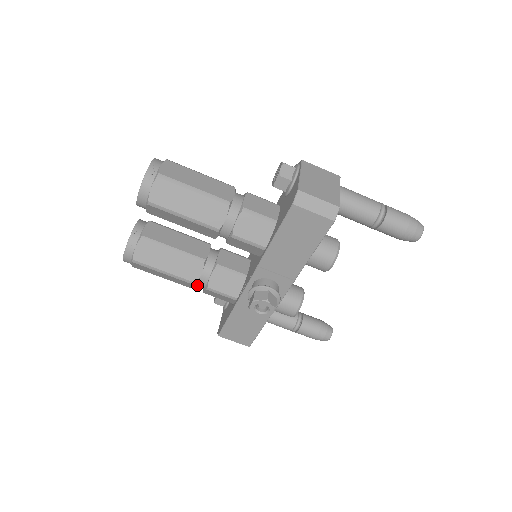
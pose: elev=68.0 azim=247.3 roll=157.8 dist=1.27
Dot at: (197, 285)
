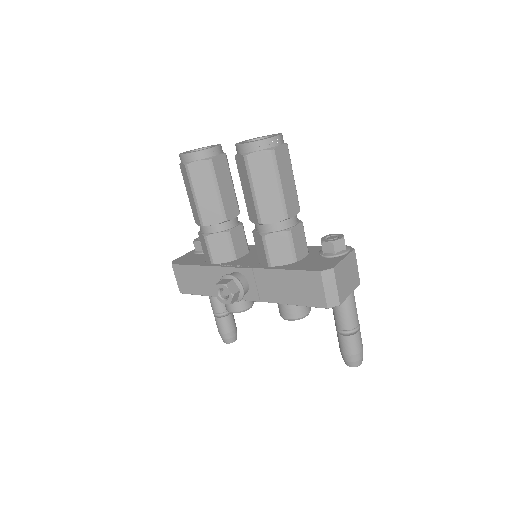
Dot at: (202, 226)
